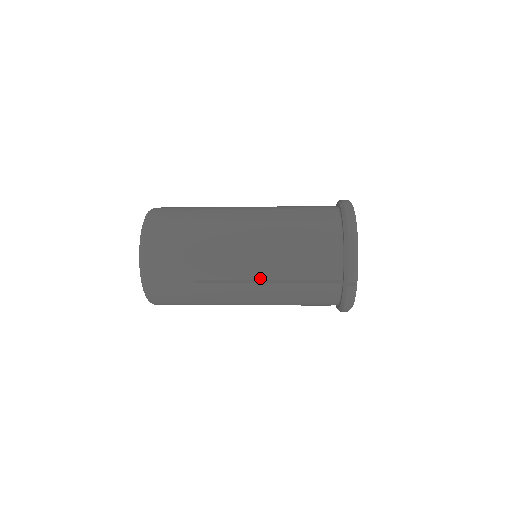
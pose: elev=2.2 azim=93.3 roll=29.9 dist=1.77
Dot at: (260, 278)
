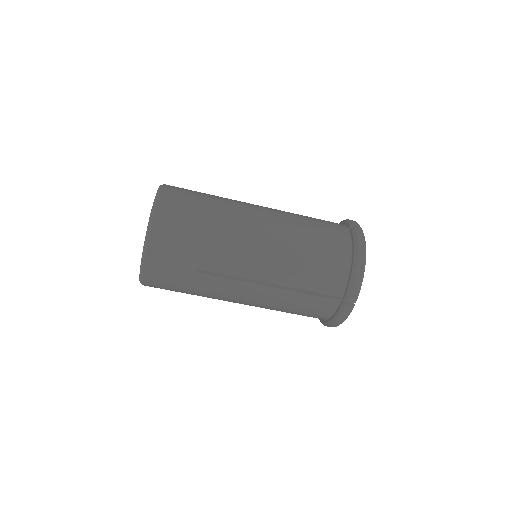
Dot at: (275, 212)
